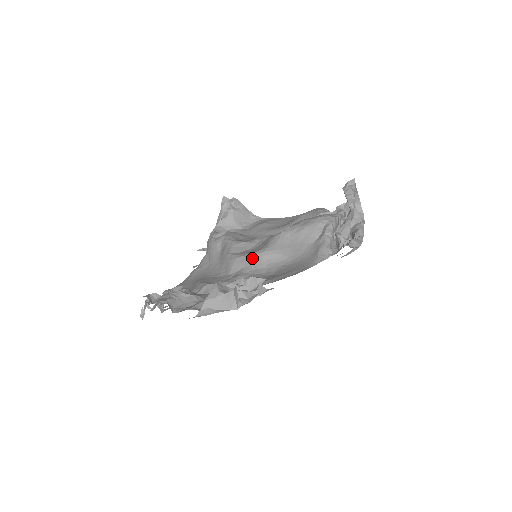
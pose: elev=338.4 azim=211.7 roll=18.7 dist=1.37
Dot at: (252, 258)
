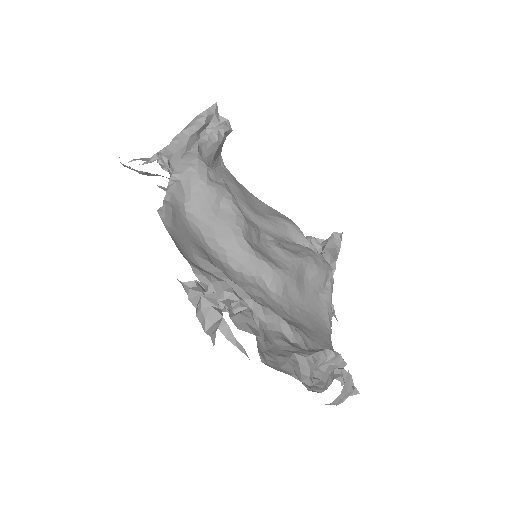
Dot at: (277, 275)
